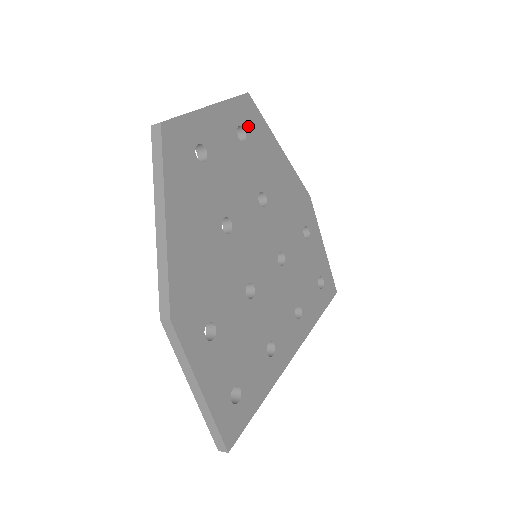
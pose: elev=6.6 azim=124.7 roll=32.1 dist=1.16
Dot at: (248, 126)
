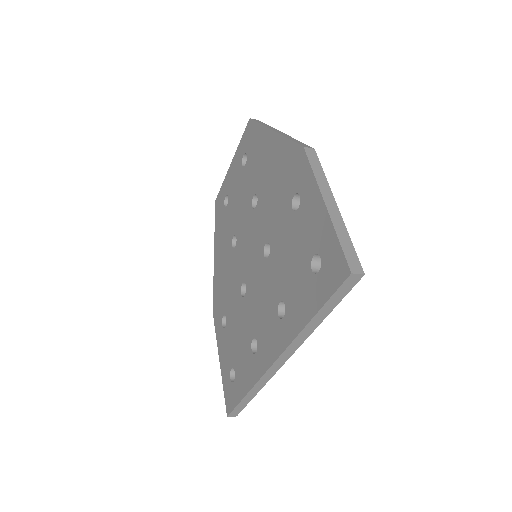
Dot at: occluded
